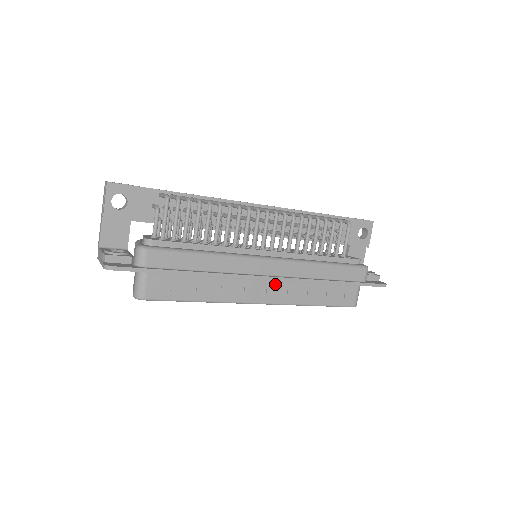
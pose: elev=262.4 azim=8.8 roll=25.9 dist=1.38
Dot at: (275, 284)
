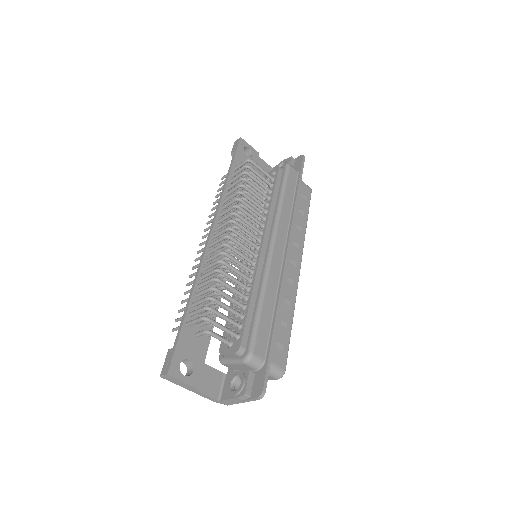
Dot at: occluded
